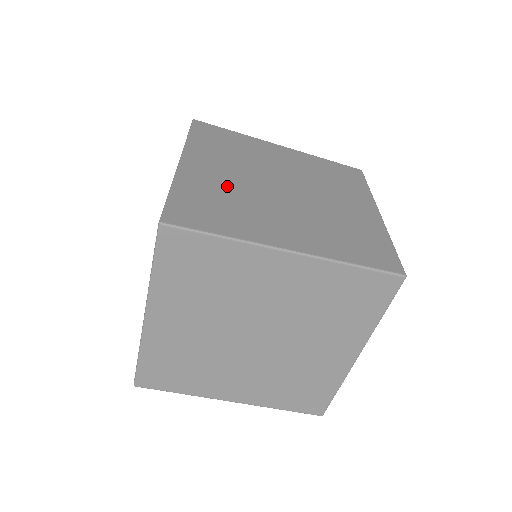
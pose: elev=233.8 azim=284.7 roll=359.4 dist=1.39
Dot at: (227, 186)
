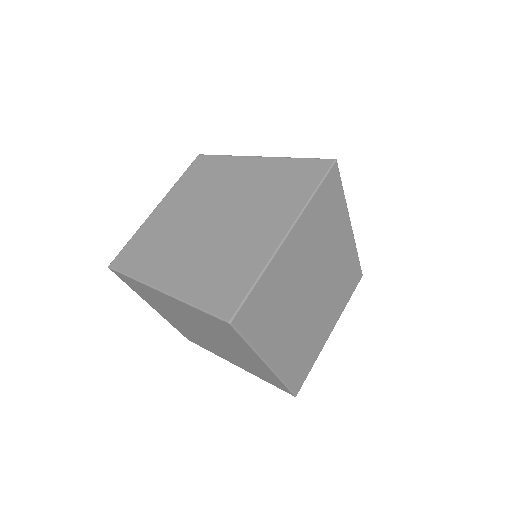
Dot at: (288, 283)
